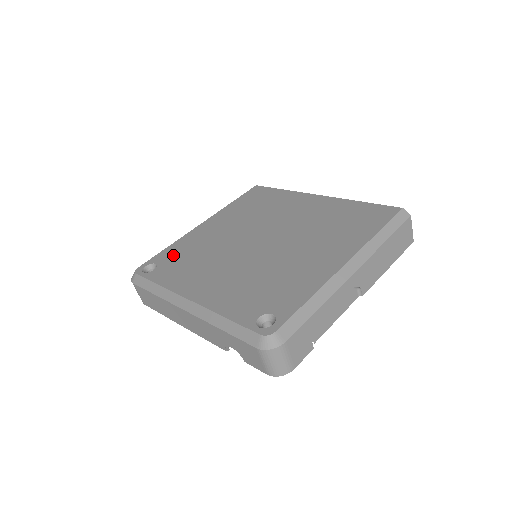
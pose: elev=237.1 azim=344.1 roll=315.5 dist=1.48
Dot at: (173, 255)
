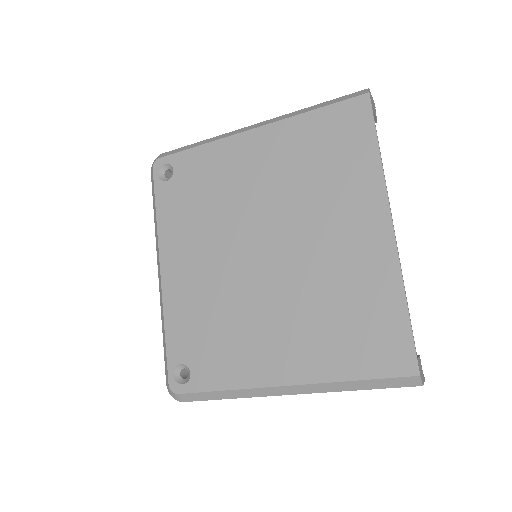
Dot at: (192, 172)
